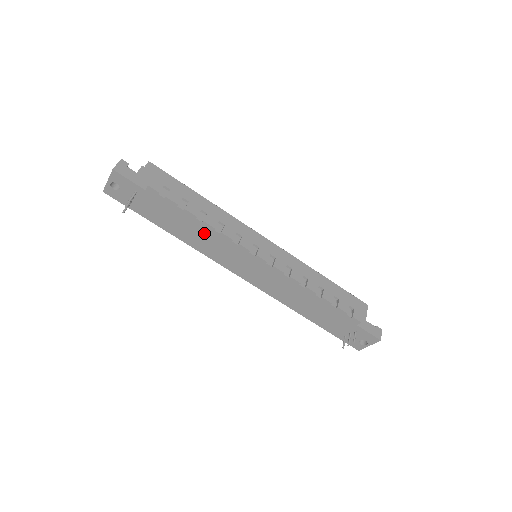
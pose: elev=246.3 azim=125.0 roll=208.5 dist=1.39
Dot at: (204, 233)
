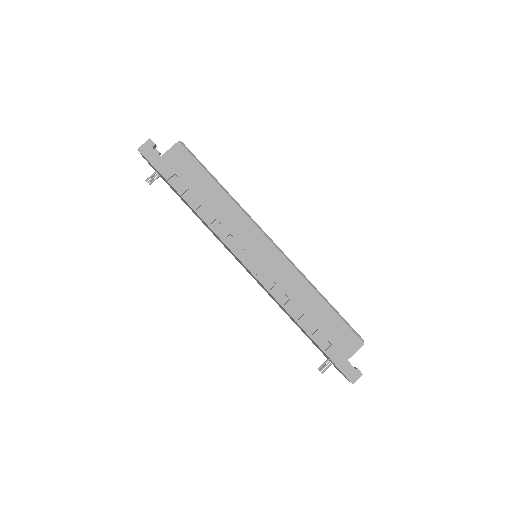
Dot at: occluded
